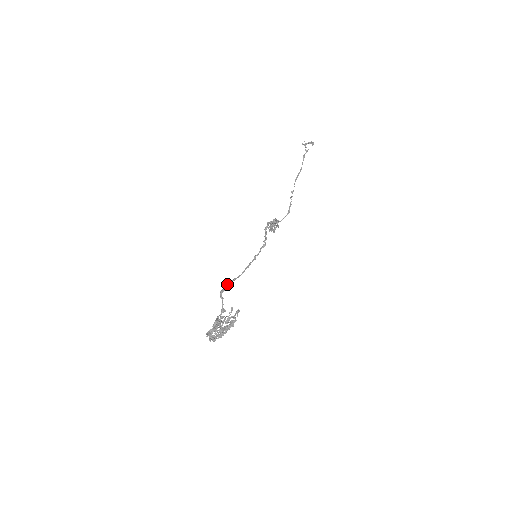
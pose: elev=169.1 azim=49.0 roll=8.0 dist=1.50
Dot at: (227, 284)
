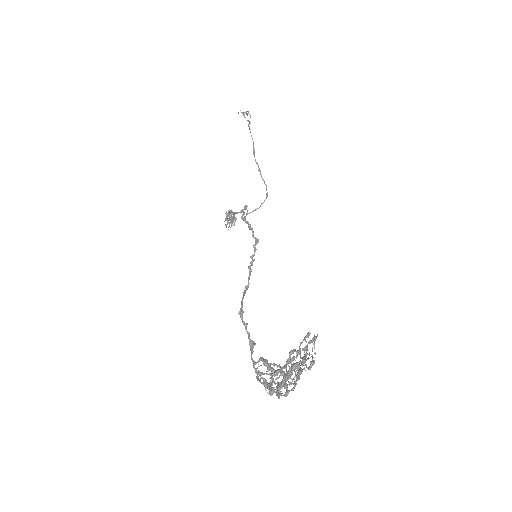
Dot at: (241, 301)
